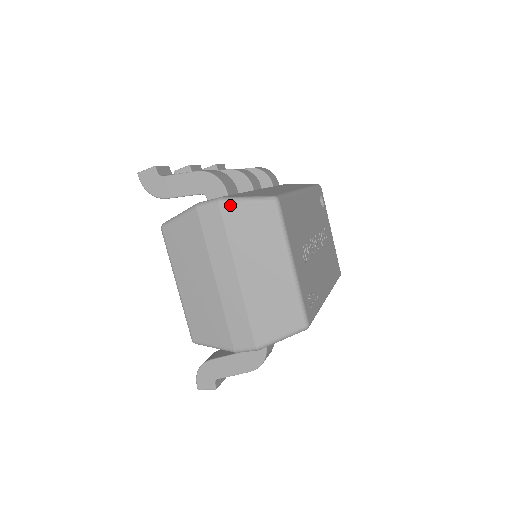
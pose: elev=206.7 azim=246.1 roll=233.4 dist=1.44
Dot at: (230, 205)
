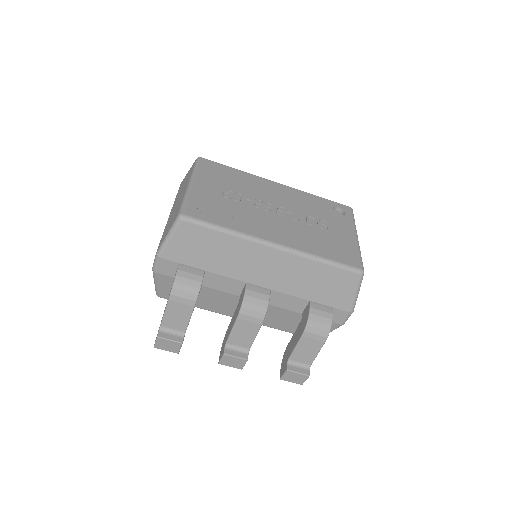
Dot at: (183, 180)
